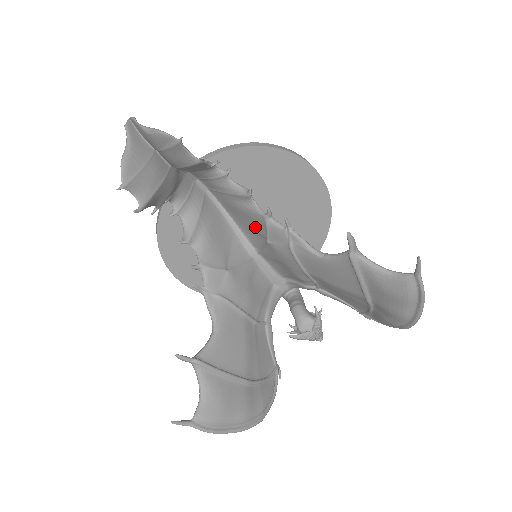
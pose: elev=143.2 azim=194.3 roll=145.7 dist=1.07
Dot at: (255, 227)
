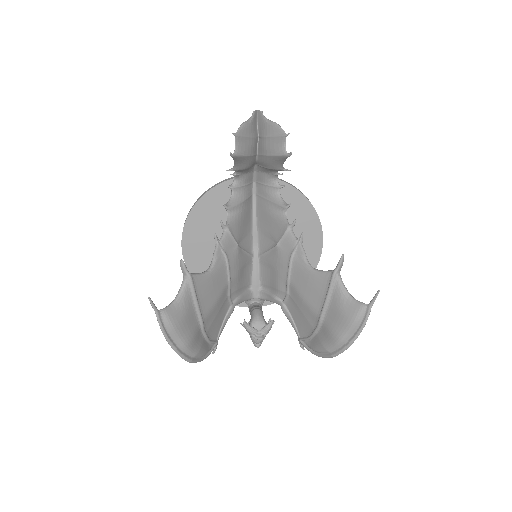
Dot at: (273, 232)
